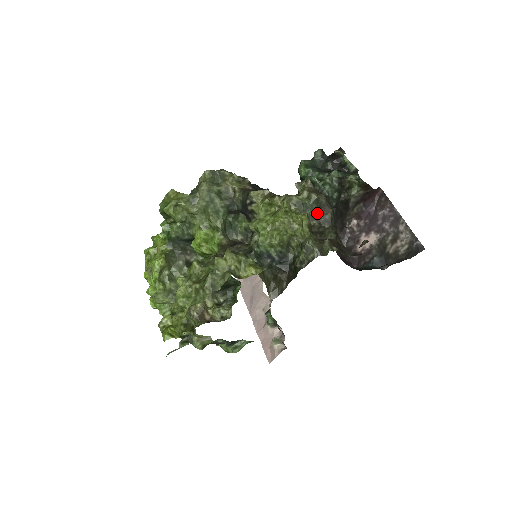
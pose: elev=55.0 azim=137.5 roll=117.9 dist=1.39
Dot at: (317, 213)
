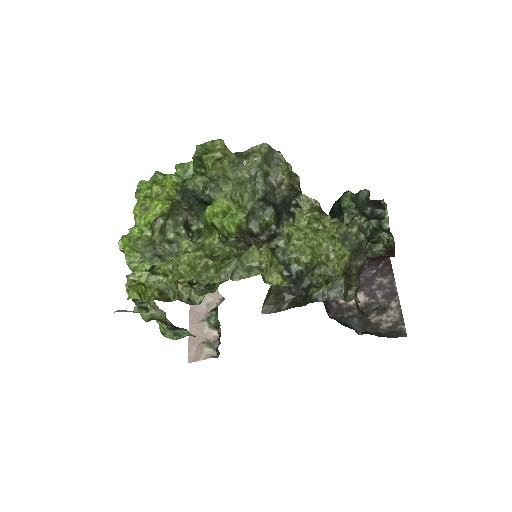
Dot at: (353, 254)
